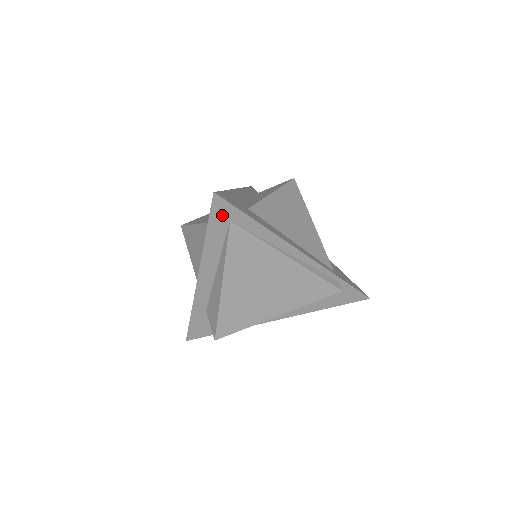
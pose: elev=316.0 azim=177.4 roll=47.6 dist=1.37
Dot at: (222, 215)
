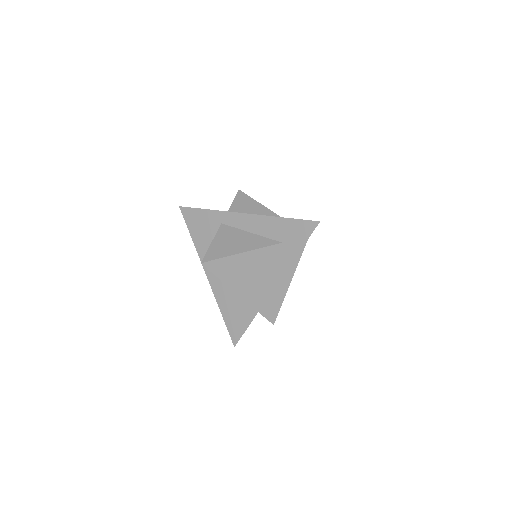
Dot at: occluded
